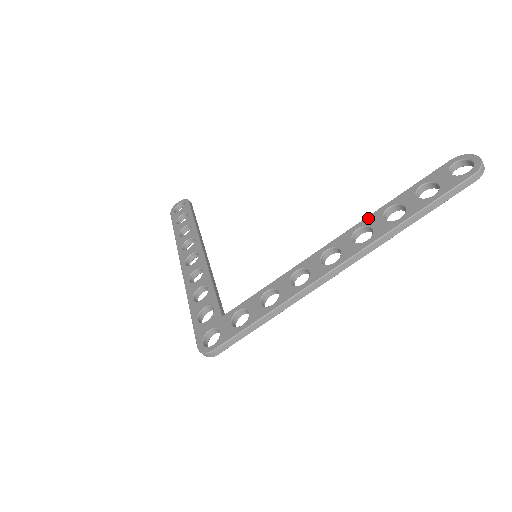
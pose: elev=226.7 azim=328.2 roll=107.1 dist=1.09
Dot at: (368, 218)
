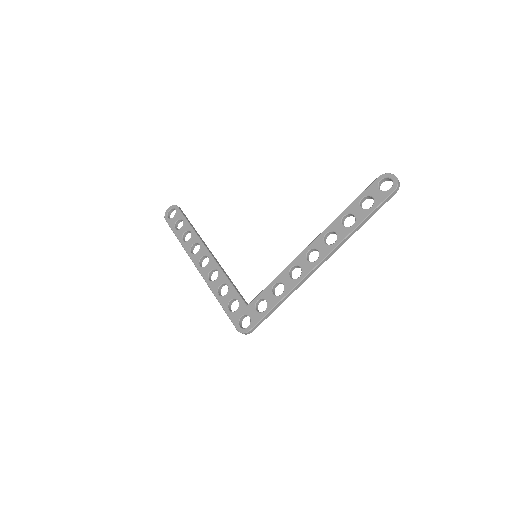
Dot at: (331, 225)
